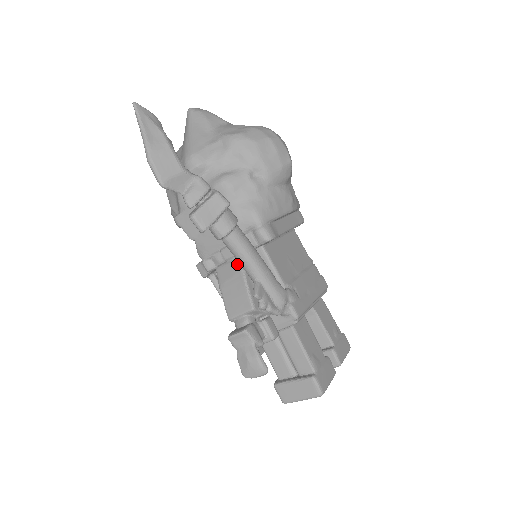
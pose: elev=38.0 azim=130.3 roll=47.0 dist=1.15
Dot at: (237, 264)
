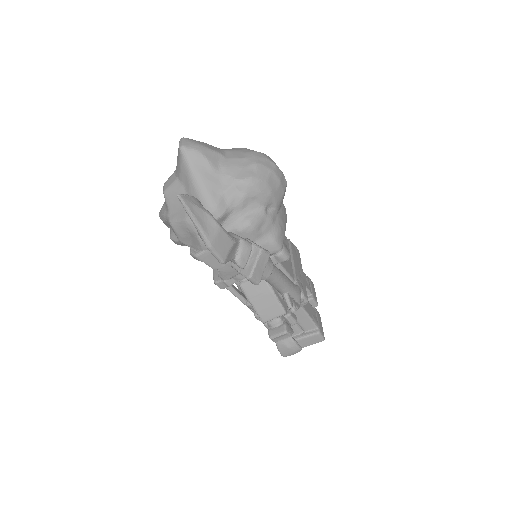
Dot at: (263, 282)
